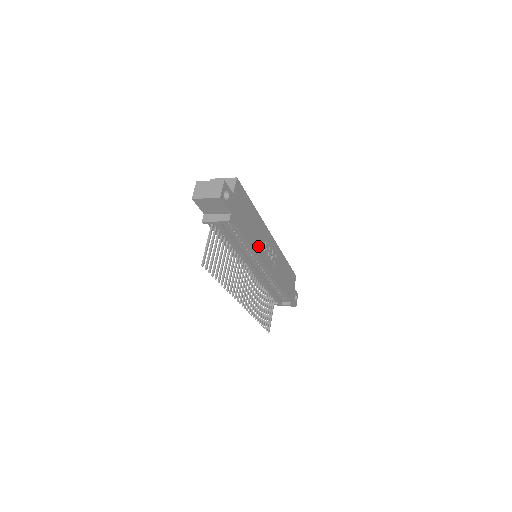
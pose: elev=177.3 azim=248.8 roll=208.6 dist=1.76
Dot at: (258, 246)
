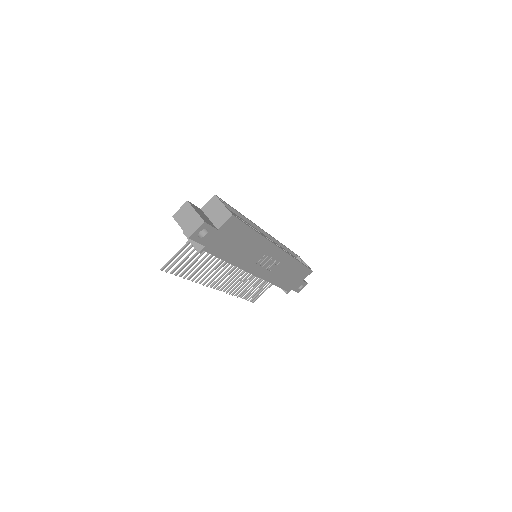
Dot at: (247, 261)
